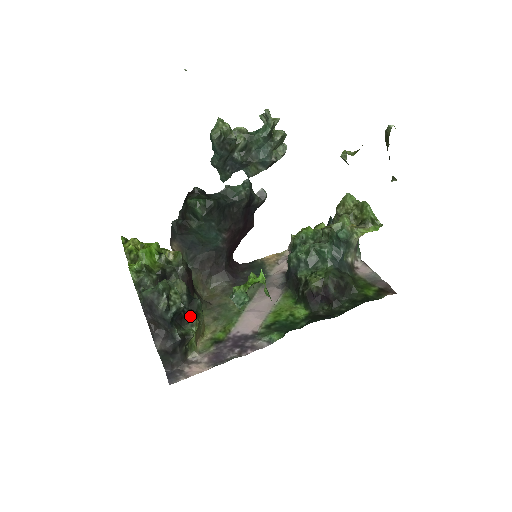
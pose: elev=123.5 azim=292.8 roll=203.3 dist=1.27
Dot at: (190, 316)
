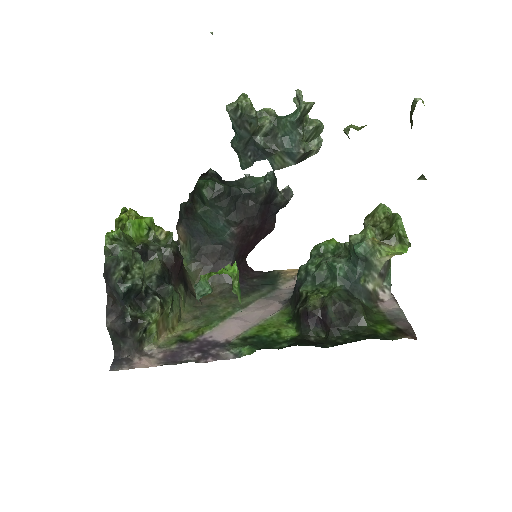
Dot at: (152, 299)
